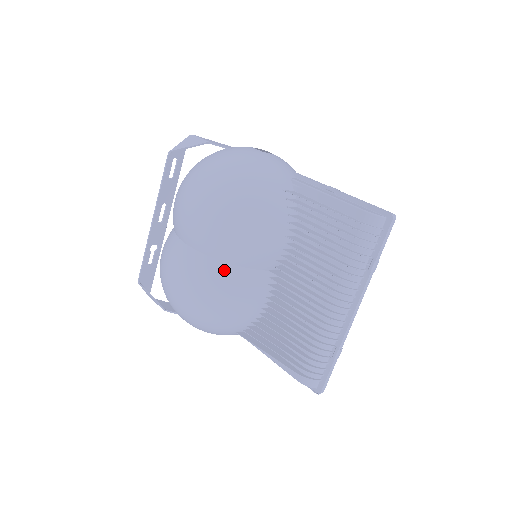
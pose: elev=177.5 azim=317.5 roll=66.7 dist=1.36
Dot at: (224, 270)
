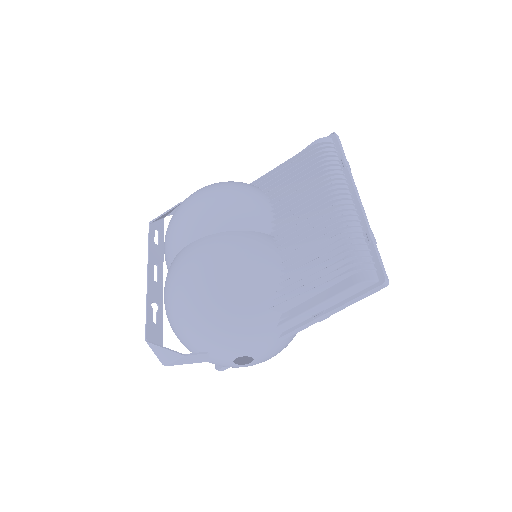
Dot at: (226, 235)
